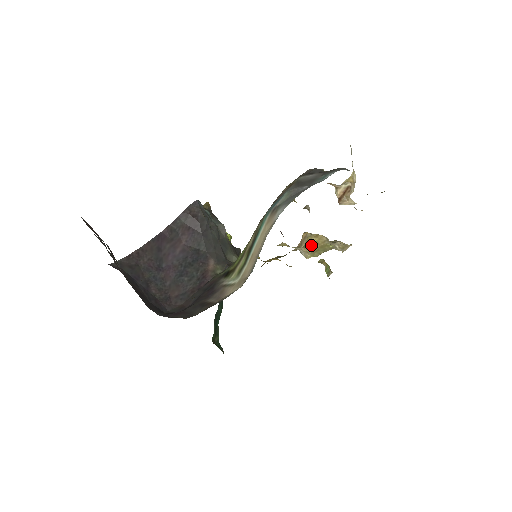
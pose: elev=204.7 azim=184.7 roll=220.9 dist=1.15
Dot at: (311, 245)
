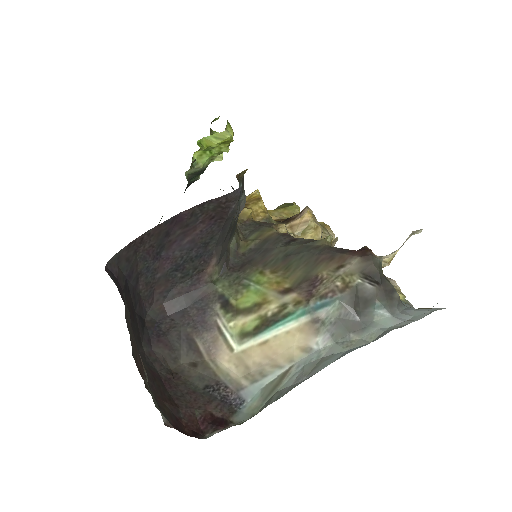
Dot at: (306, 237)
